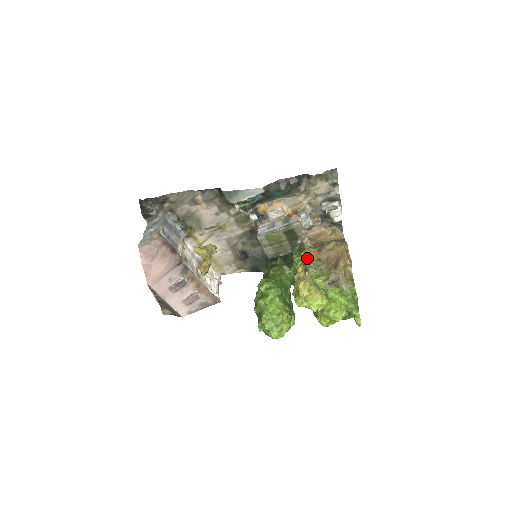
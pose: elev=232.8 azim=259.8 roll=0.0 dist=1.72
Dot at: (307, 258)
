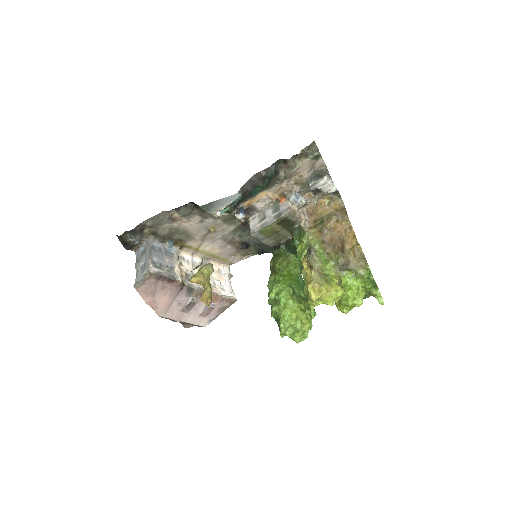
Dot at: (309, 251)
